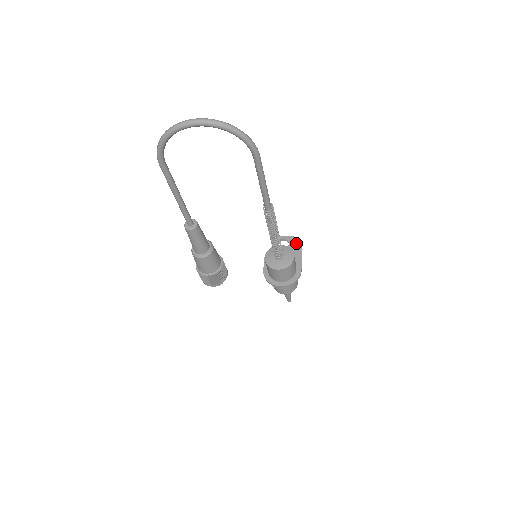
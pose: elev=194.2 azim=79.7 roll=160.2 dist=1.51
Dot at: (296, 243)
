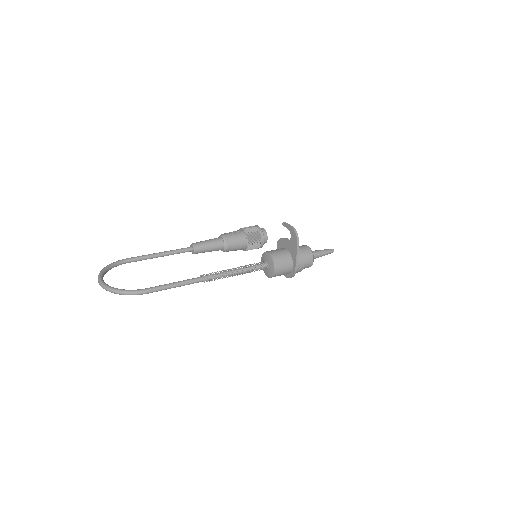
Dot at: (294, 239)
